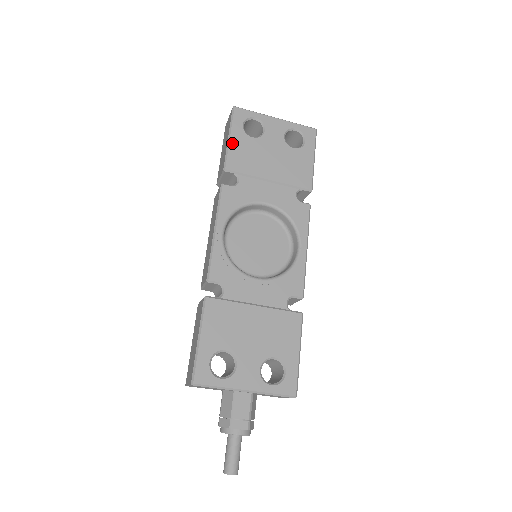
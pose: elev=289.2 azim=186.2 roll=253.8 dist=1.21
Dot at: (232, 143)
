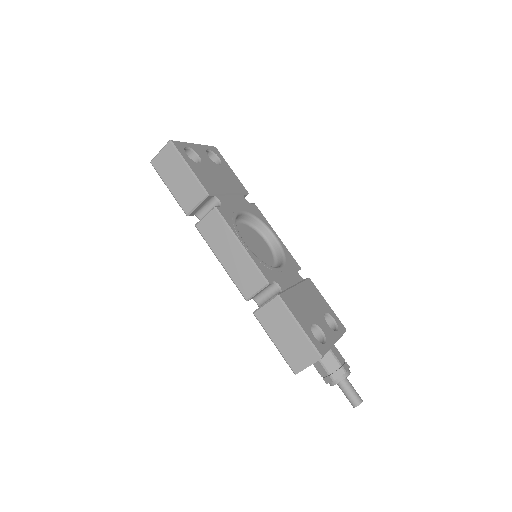
Dot at: (195, 171)
